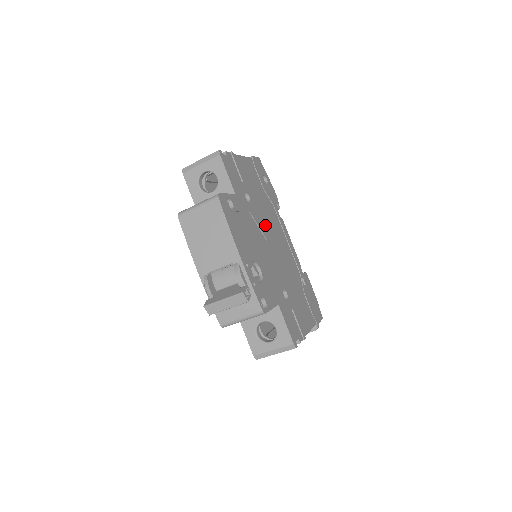
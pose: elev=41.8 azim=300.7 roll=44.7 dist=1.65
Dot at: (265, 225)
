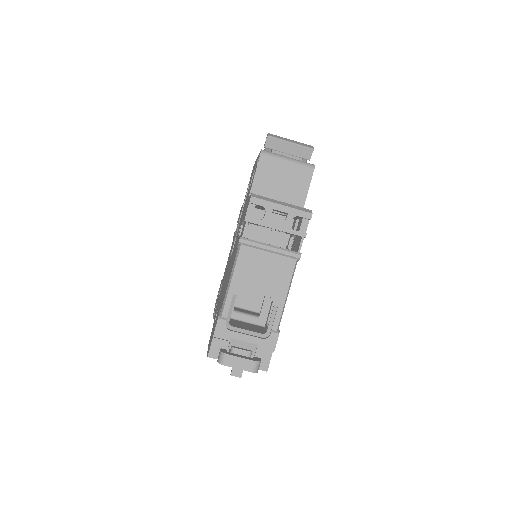
Dot at: occluded
